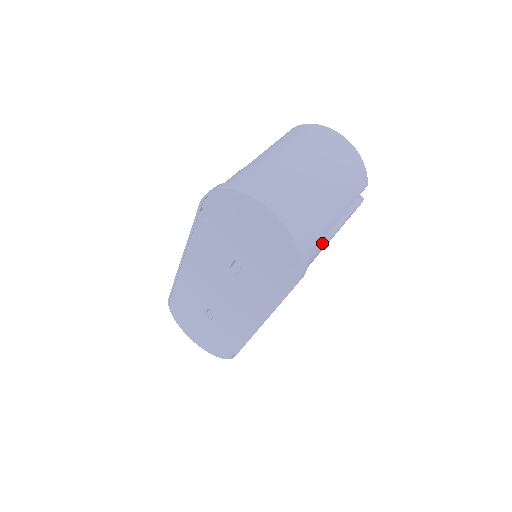
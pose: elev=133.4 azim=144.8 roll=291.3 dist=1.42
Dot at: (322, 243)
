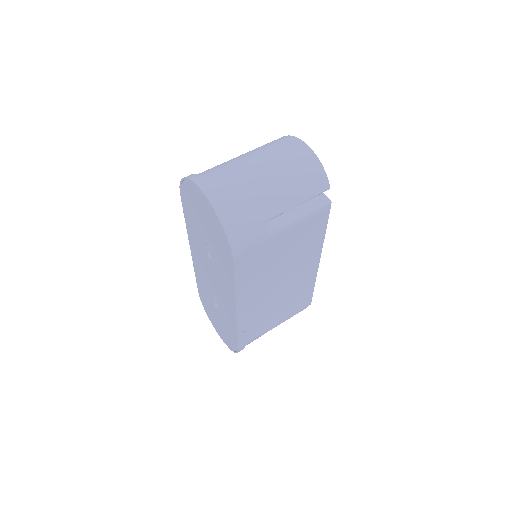
Dot at: (262, 229)
